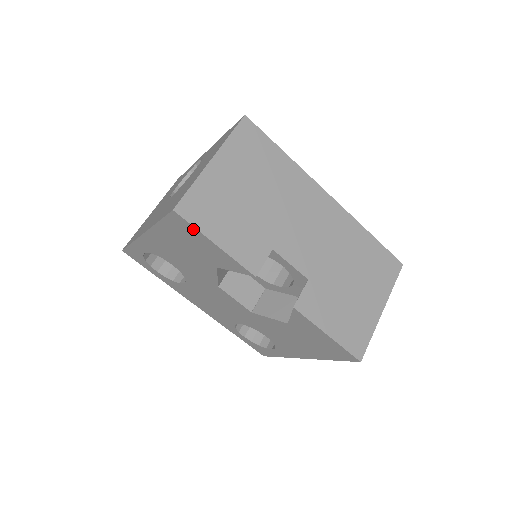
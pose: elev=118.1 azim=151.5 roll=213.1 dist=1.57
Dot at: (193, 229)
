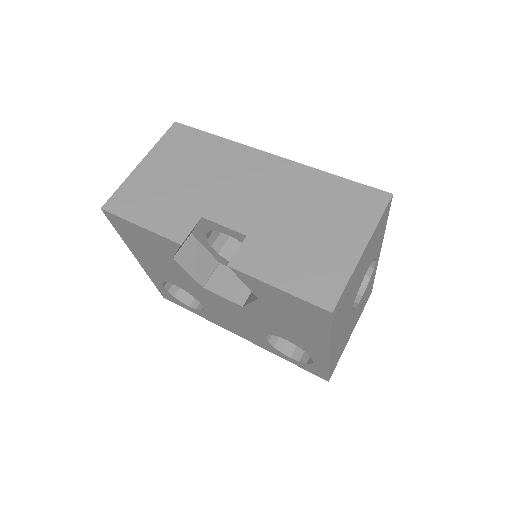
Dot at: (122, 220)
